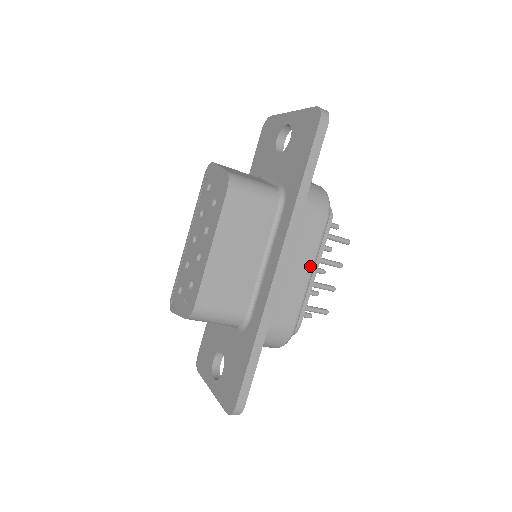
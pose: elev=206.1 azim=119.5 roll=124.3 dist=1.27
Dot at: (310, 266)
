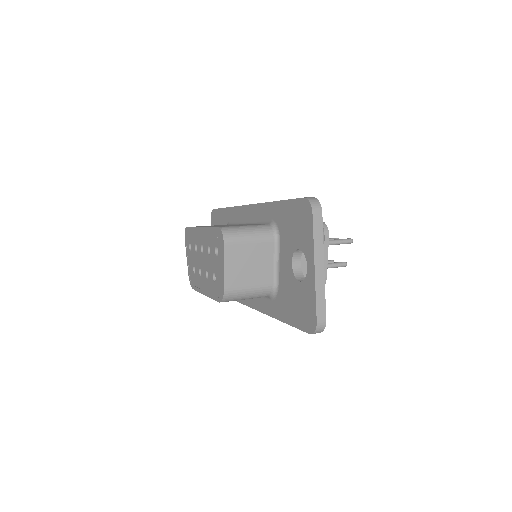
Dot at: occluded
